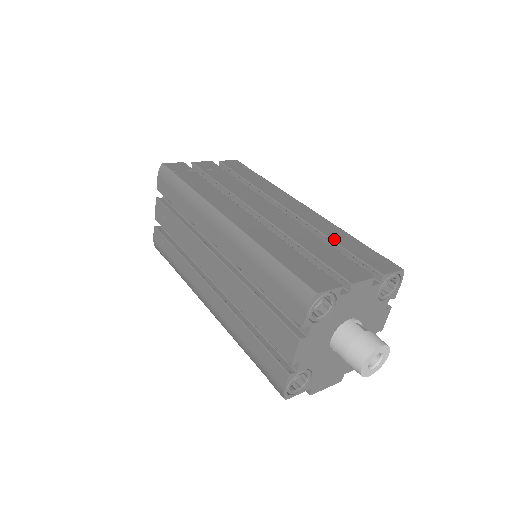
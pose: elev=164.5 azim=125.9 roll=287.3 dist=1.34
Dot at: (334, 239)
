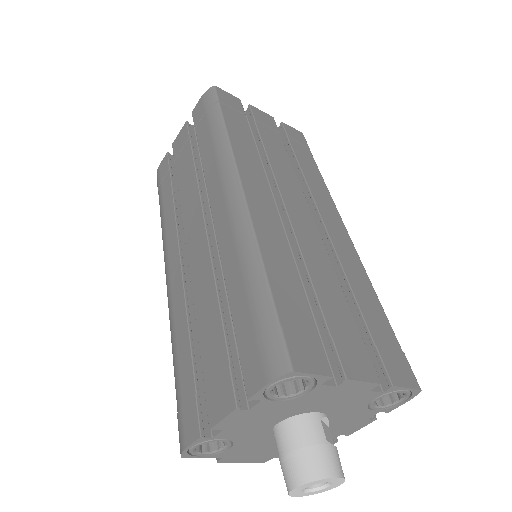
Dot at: (358, 297)
